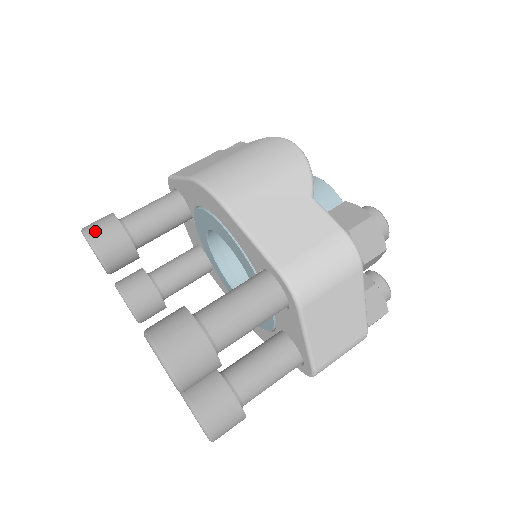
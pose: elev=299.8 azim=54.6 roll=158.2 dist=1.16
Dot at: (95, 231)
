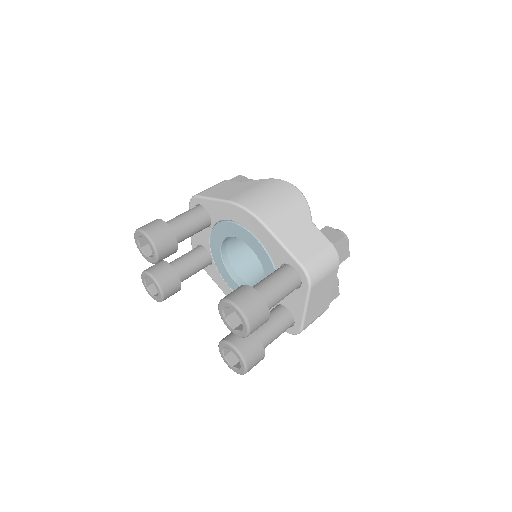
Dot at: (153, 232)
